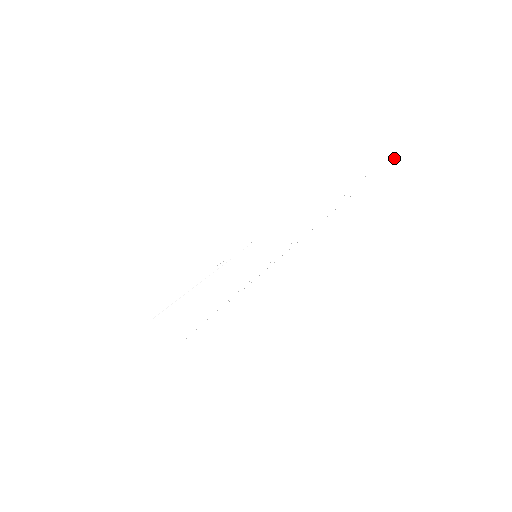
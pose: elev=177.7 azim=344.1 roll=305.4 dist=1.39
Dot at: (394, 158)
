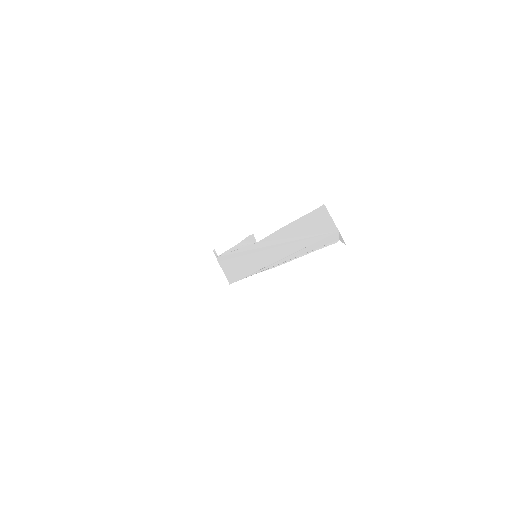
Dot at: (336, 240)
